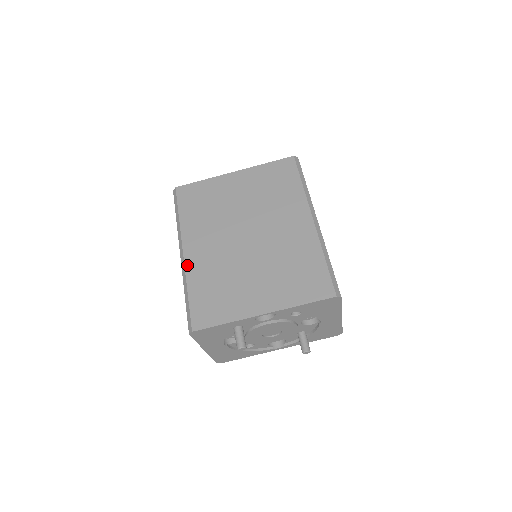
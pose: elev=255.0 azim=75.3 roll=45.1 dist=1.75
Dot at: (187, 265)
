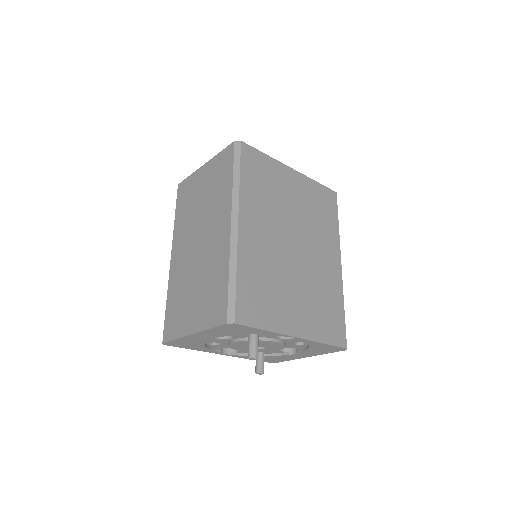
Dot at: (240, 241)
